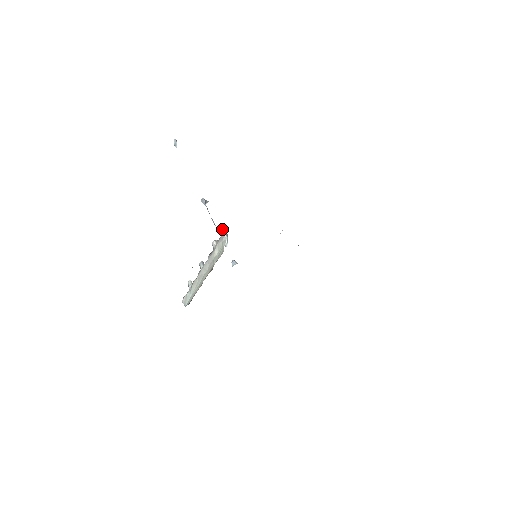
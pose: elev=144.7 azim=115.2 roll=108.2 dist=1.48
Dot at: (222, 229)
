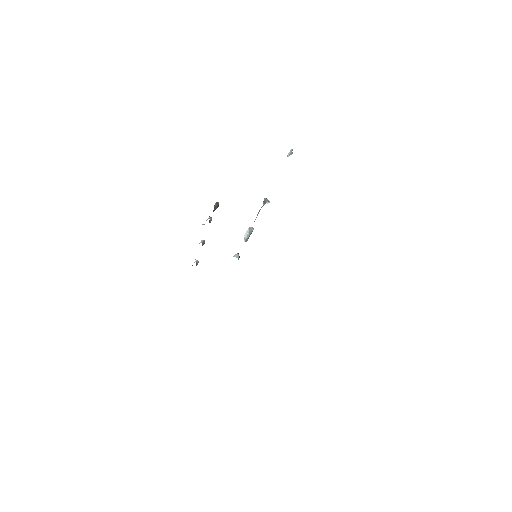
Dot at: (214, 205)
